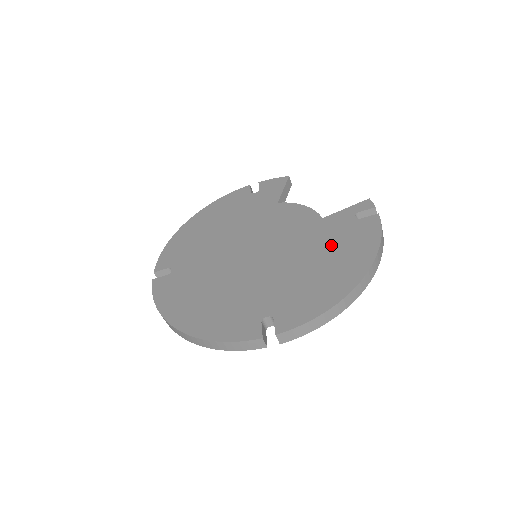
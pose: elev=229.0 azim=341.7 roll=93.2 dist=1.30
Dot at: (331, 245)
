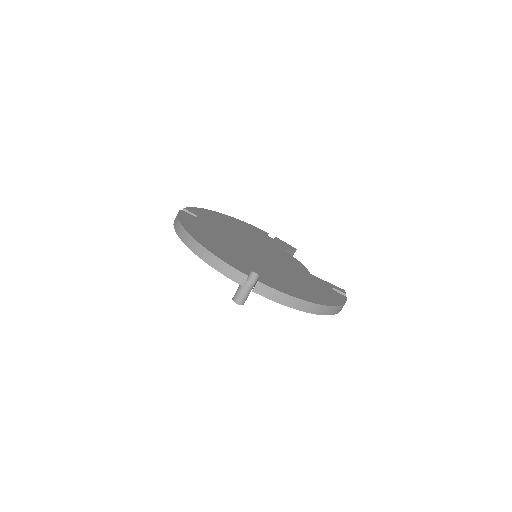
Dot at: (311, 284)
